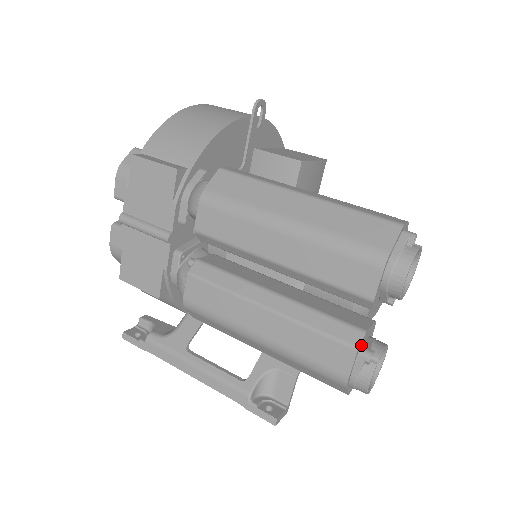
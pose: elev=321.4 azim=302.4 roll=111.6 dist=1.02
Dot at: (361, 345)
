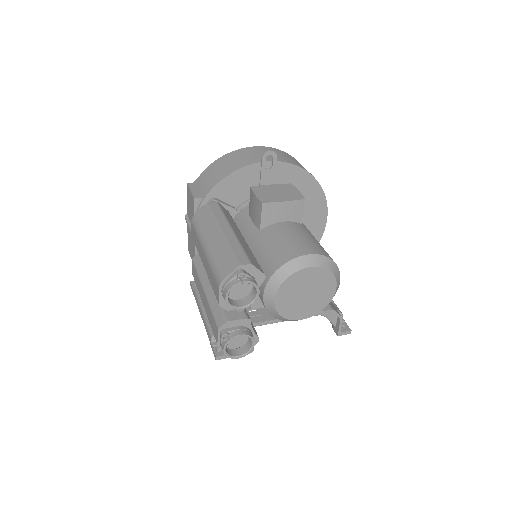
Dot at: (225, 328)
